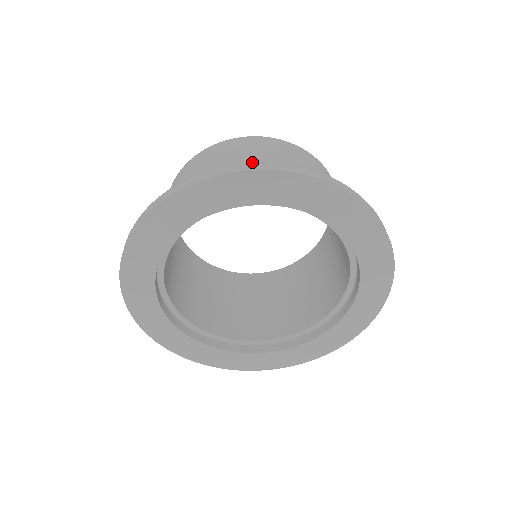
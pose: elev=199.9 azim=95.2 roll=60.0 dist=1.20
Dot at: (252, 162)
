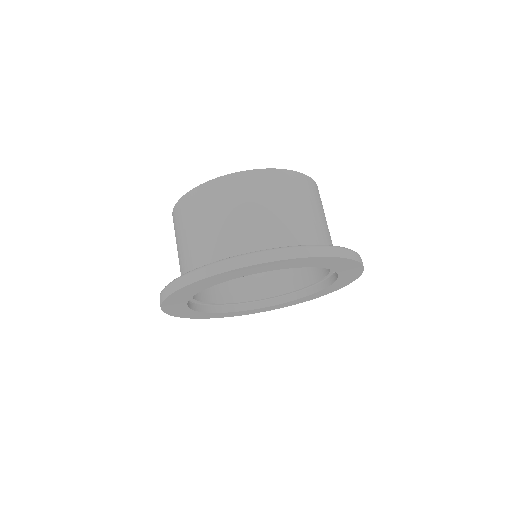
Dot at: (192, 235)
